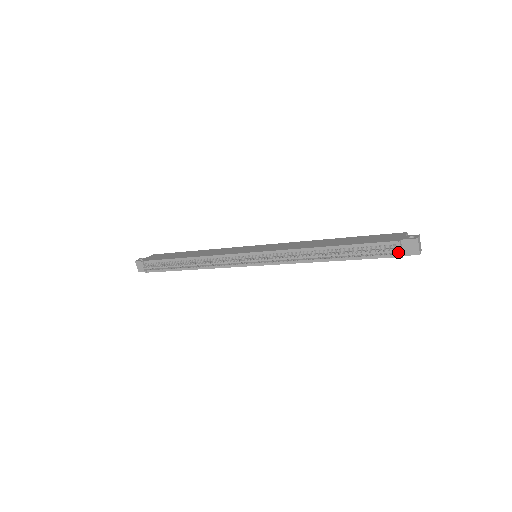
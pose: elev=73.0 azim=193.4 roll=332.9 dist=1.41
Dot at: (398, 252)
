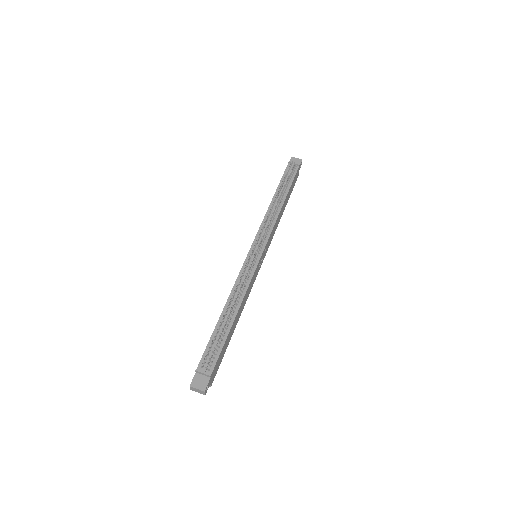
Dot at: (295, 166)
